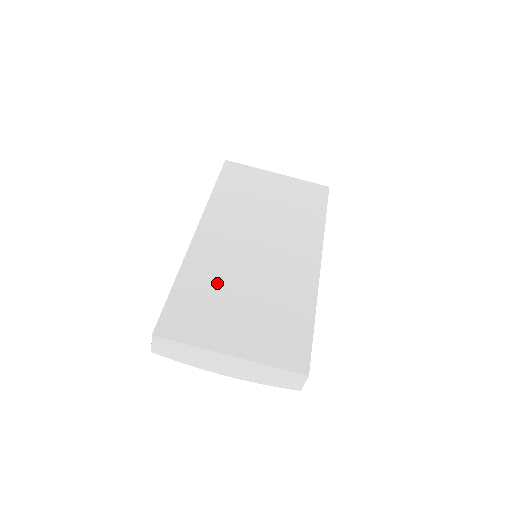
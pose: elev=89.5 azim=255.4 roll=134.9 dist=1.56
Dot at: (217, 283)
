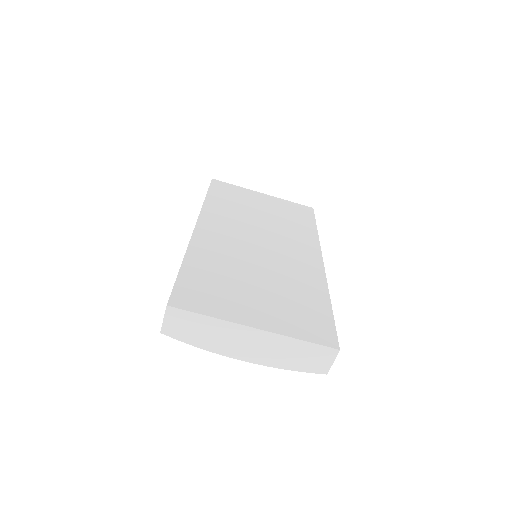
Dot at: (227, 268)
